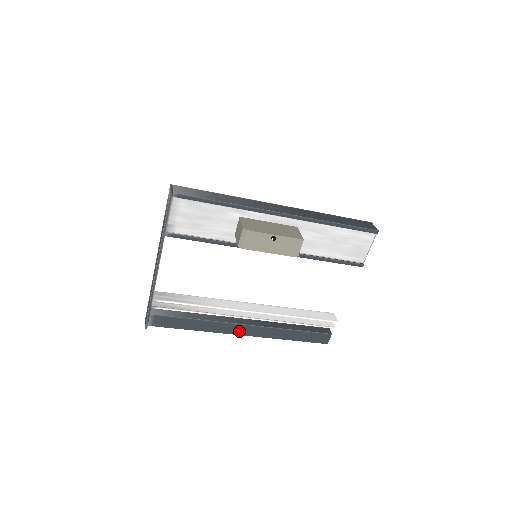
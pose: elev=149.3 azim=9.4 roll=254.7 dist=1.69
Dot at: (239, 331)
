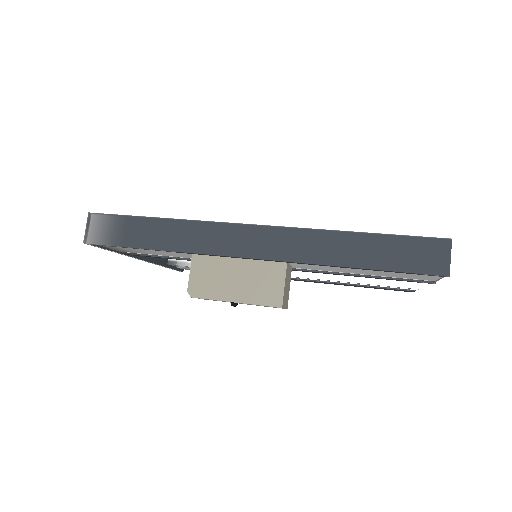
Dot at: occluded
